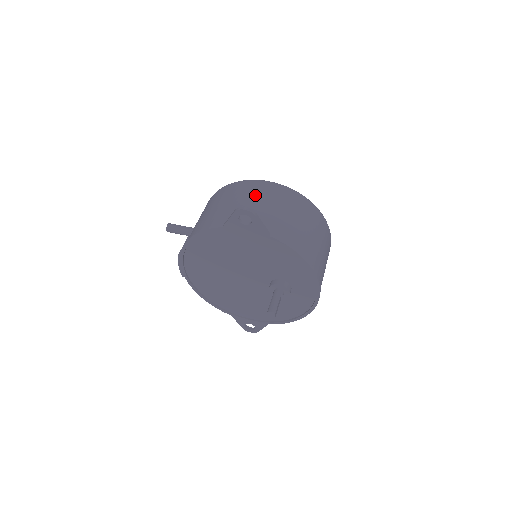
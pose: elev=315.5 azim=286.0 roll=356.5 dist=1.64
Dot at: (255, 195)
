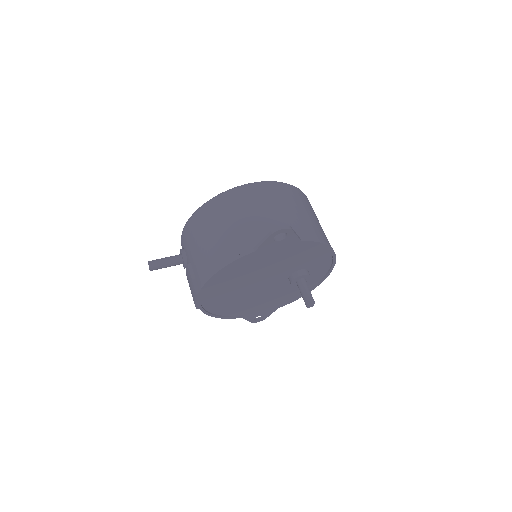
Dot at: (256, 204)
